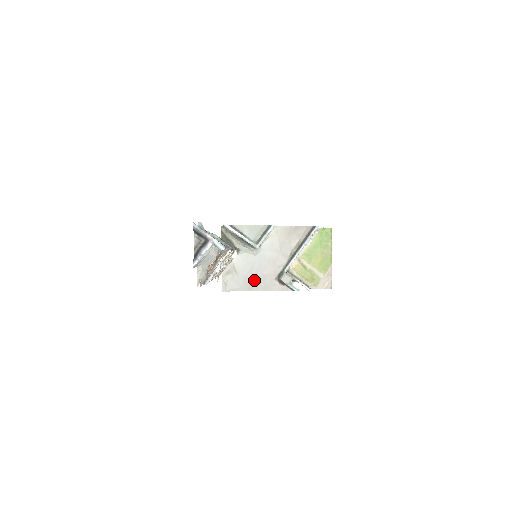
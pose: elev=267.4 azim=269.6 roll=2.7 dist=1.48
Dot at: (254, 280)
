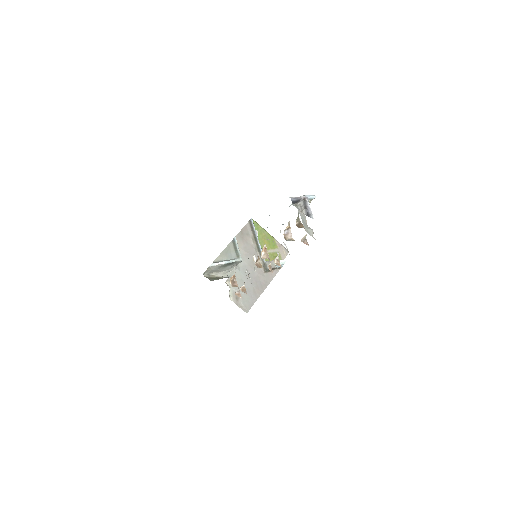
Dot at: (255, 286)
